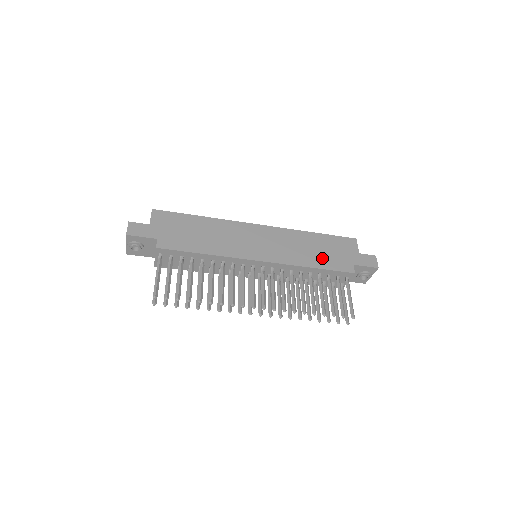
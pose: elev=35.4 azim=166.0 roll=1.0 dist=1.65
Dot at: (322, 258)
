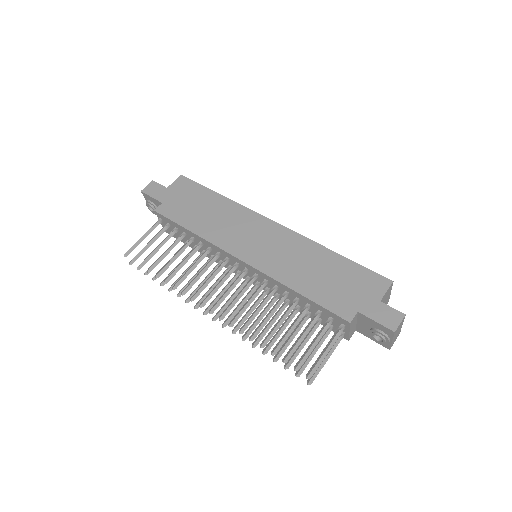
Dot at: (319, 286)
